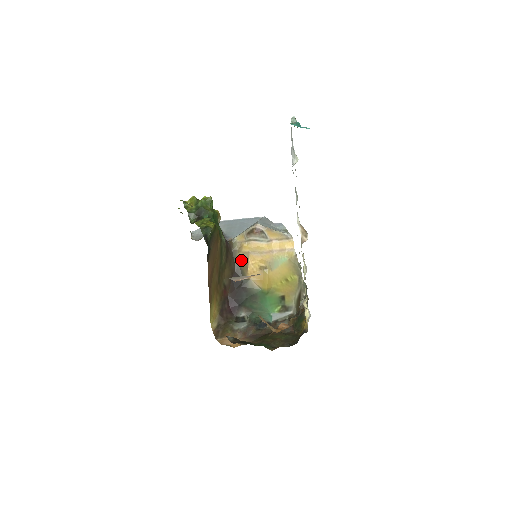
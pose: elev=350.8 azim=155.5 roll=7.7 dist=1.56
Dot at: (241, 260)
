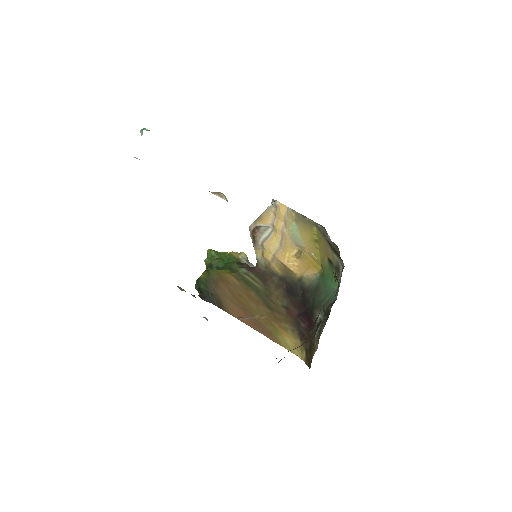
Dot at: (279, 269)
